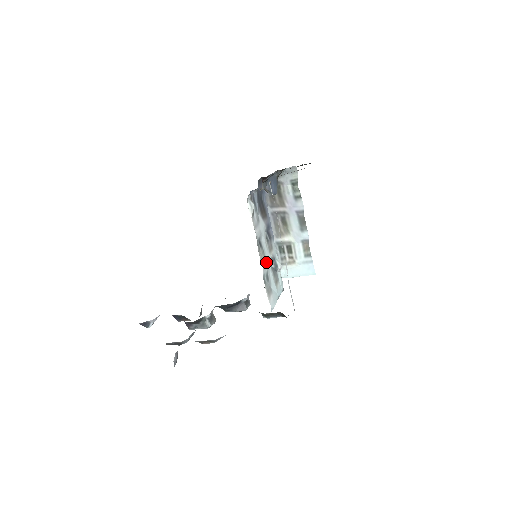
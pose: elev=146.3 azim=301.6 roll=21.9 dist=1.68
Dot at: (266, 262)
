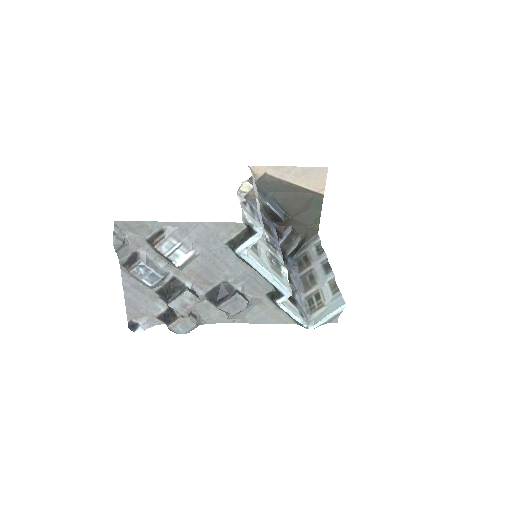
Dot at: occluded
